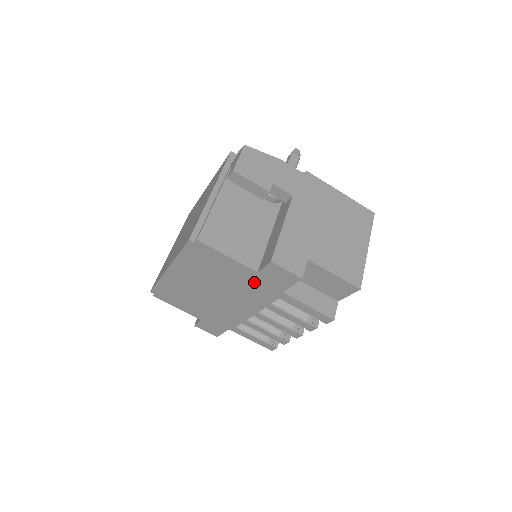
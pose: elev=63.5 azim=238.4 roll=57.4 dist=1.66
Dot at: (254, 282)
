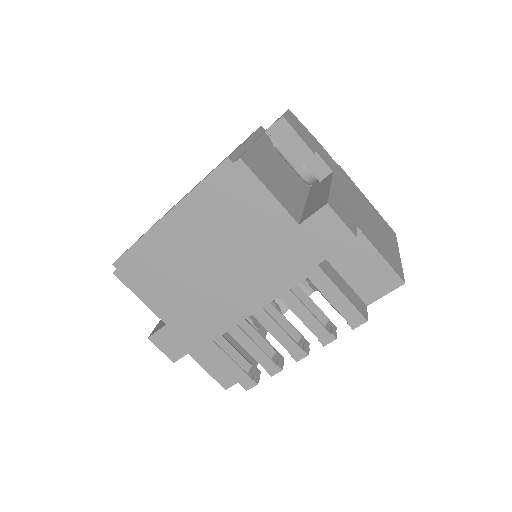
Dot at: (285, 244)
